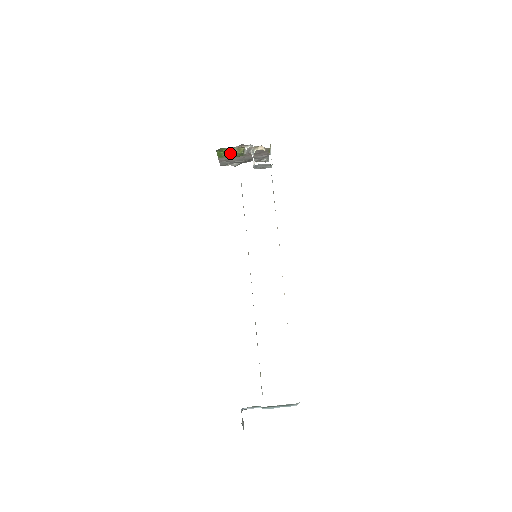
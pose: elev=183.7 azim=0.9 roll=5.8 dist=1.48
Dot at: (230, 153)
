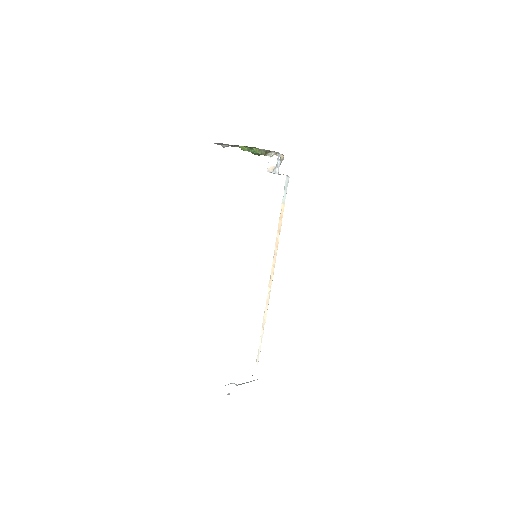
Dot at: (257, 152)
